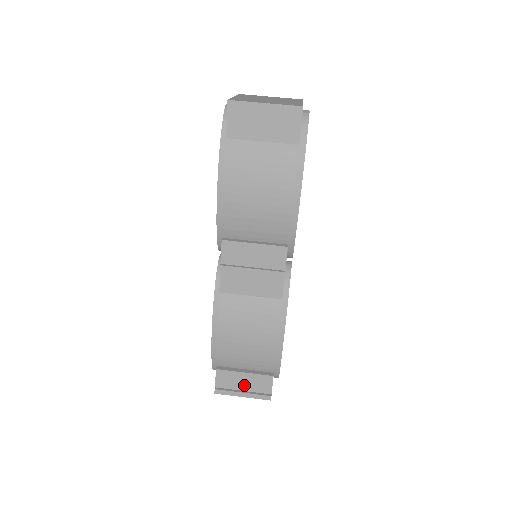
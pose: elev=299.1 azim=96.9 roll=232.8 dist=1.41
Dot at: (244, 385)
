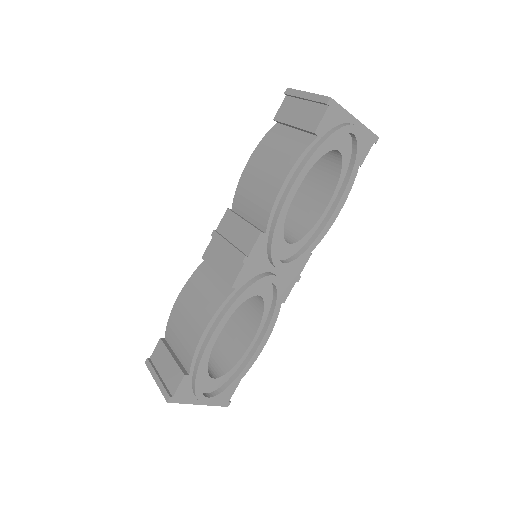
Dot at: (164, 370)
